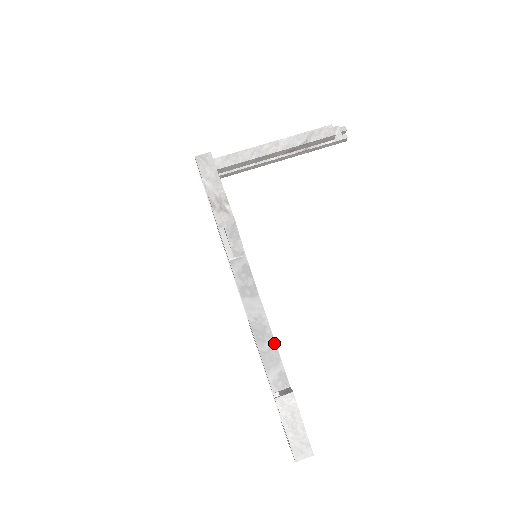
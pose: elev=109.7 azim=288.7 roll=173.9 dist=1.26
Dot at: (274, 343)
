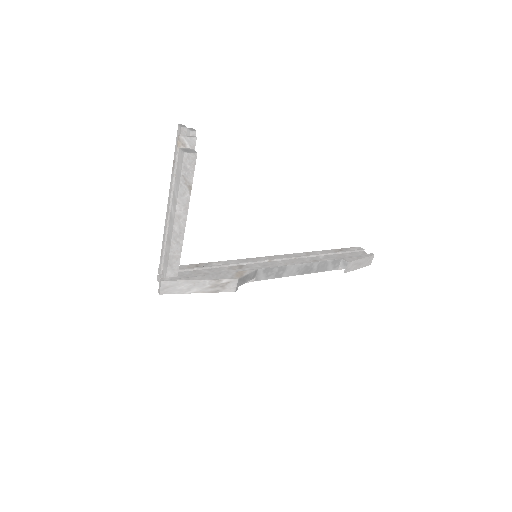
Dot at: (317, 263)
